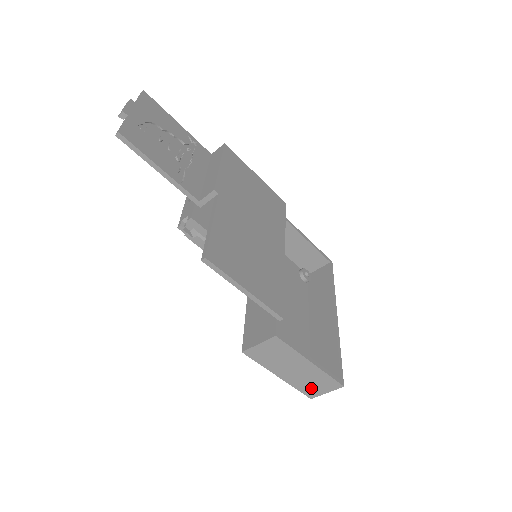
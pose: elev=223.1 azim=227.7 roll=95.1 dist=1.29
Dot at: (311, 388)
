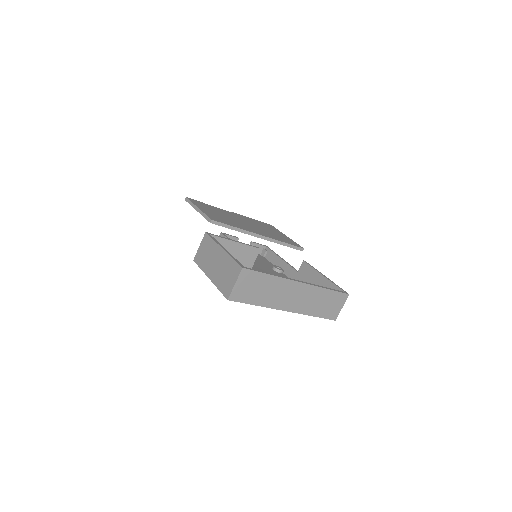
Dot at: (226, 283)
